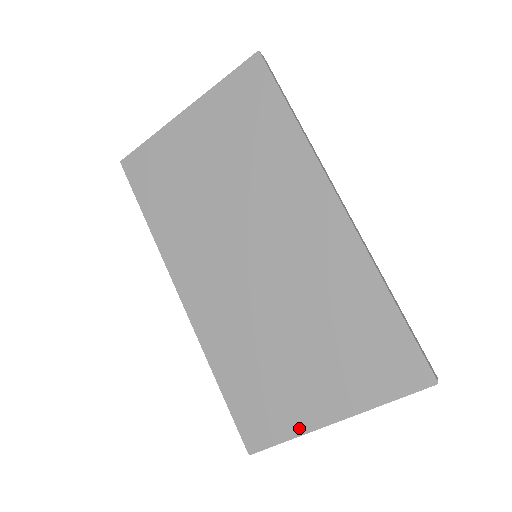
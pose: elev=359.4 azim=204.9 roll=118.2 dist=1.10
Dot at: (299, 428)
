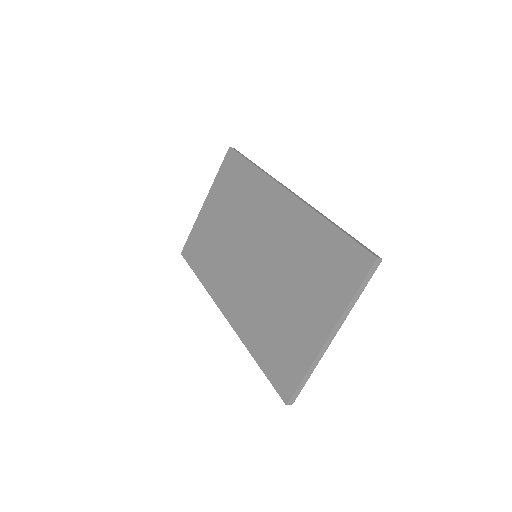
Dot at: (309, 358)
